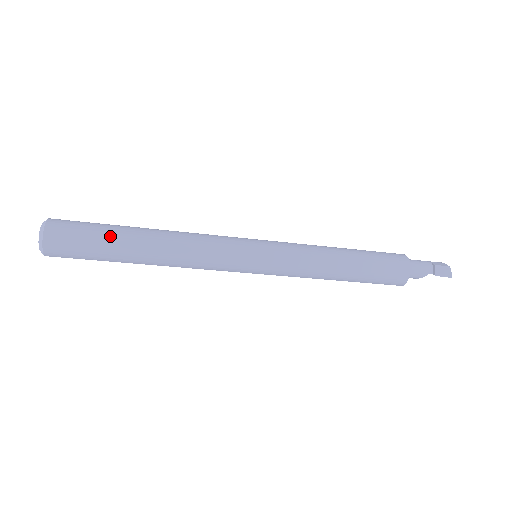
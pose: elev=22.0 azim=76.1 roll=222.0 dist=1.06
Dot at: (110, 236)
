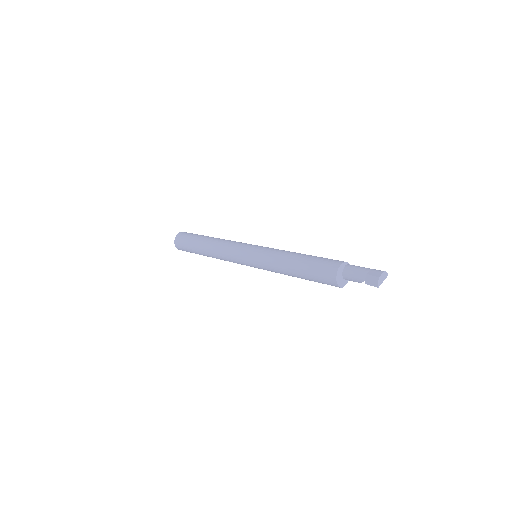
Dot at: (193, 243)
